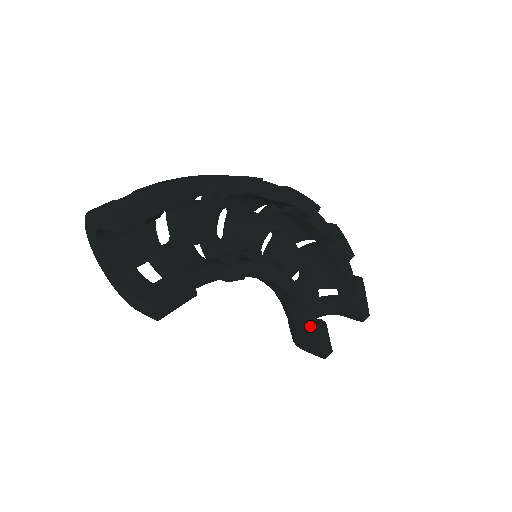
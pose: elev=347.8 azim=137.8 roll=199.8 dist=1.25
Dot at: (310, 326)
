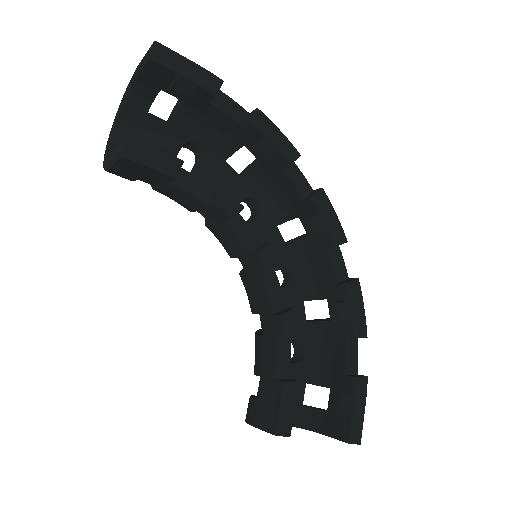
Dot at: (277, 378)
